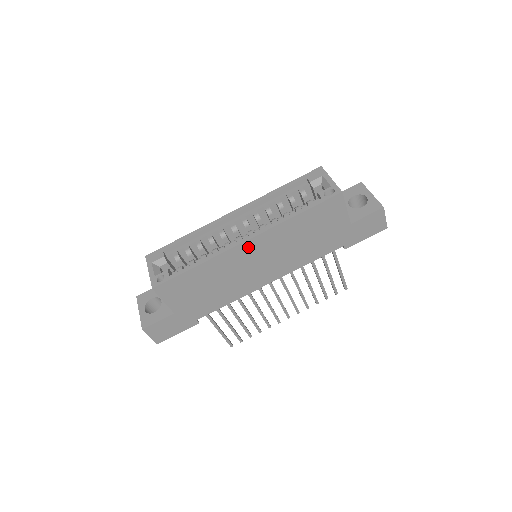
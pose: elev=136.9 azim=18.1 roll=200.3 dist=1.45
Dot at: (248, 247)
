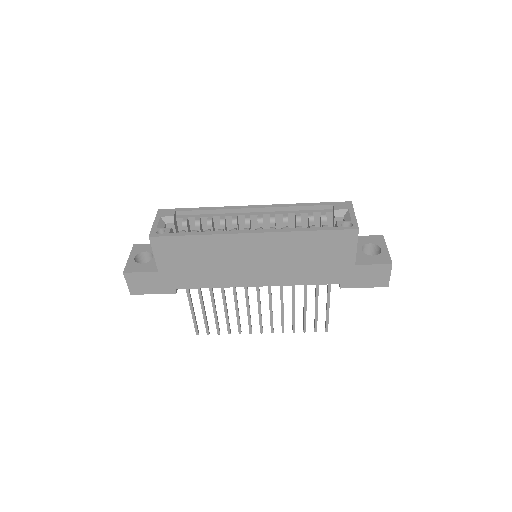
Dot at: (251, 240)
